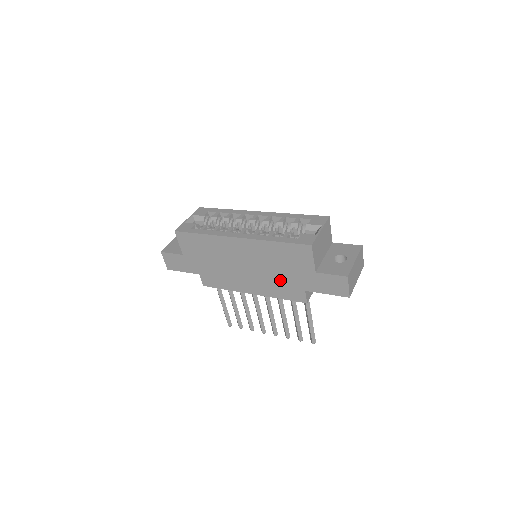
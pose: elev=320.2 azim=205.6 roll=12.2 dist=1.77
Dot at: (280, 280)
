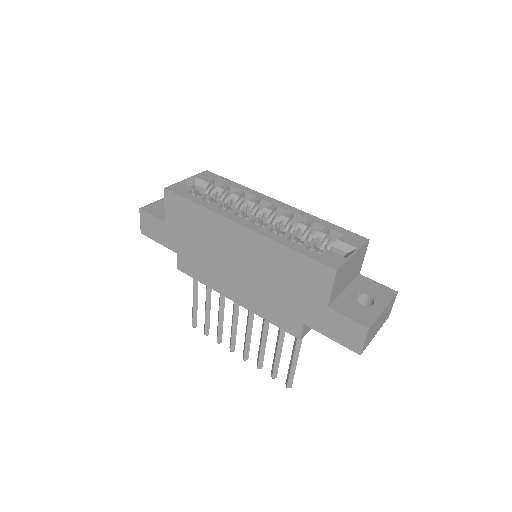
Dot at: (276, 298)
